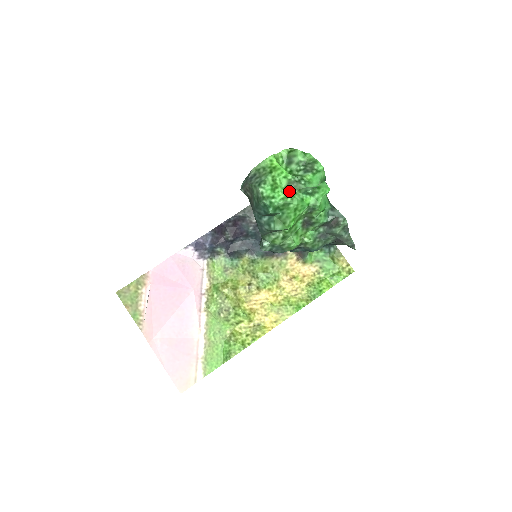
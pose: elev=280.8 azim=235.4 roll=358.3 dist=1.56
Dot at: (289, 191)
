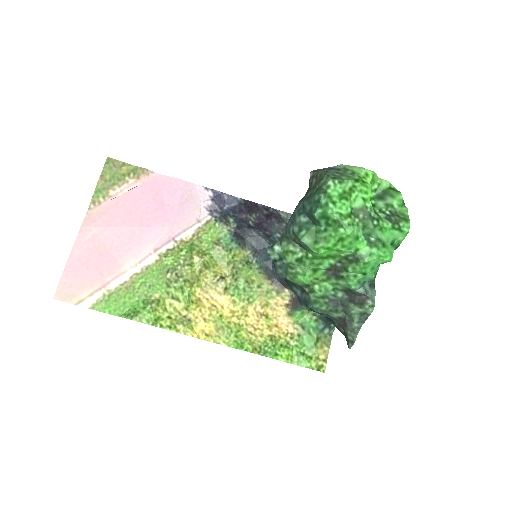
Dot at: (354, 216)
